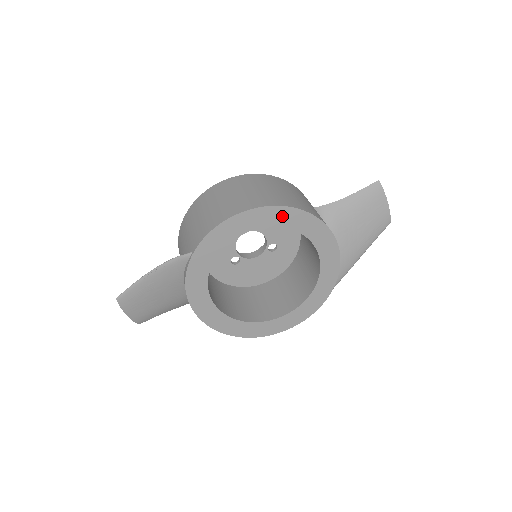
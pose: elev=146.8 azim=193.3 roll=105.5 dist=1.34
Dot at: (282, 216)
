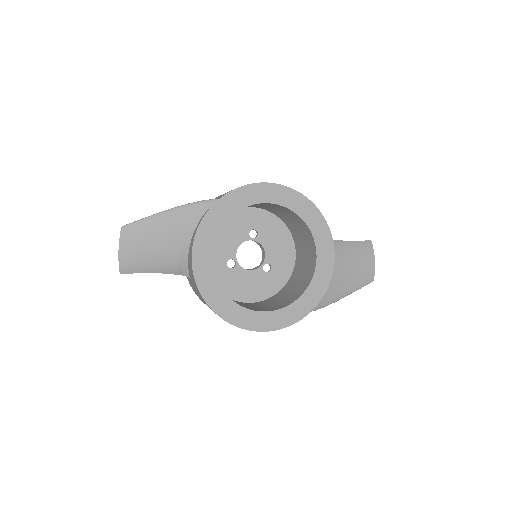
Dot at: (301, 205)
